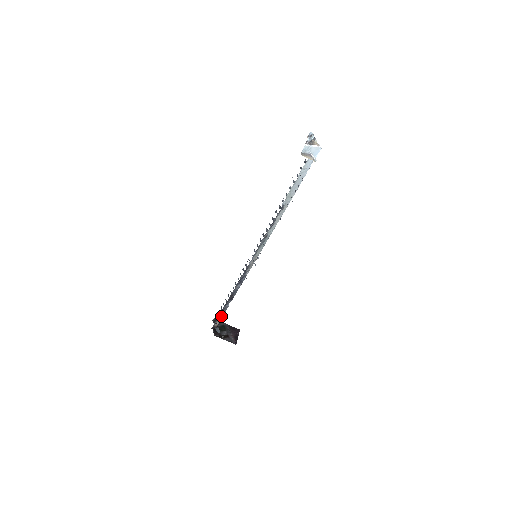
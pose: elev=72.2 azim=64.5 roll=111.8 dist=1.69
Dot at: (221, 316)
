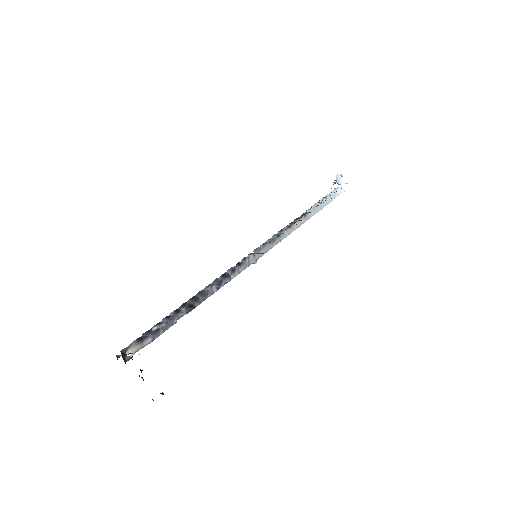
Dot at: (150, 338)
